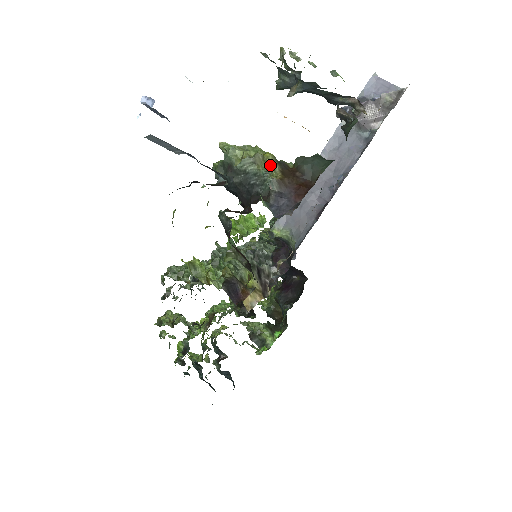
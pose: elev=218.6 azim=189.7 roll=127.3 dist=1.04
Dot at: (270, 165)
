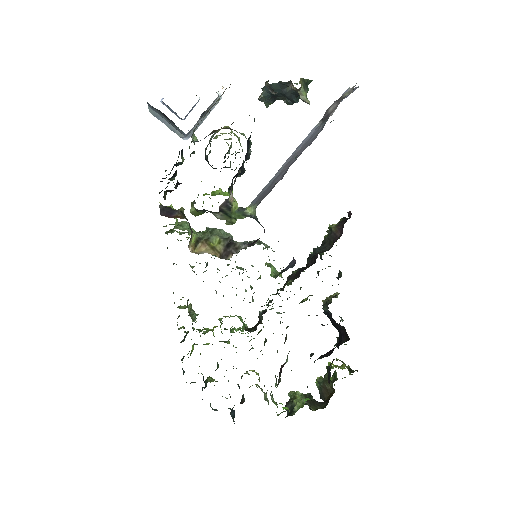
Dot at: (220, 129)
